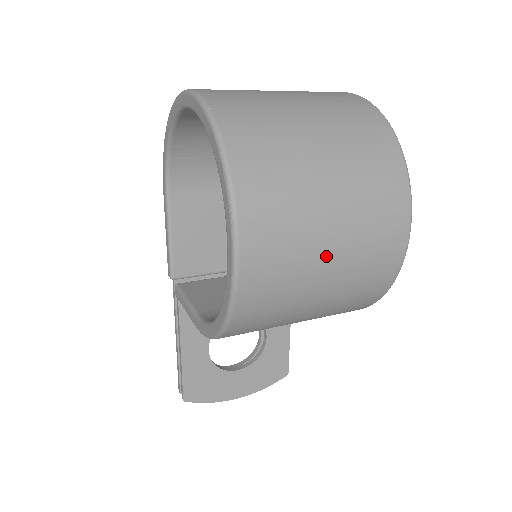
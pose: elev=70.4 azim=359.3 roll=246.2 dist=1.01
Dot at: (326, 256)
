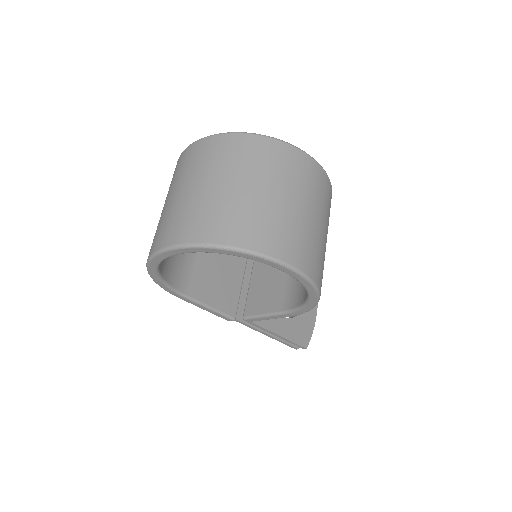
Dot at: (313, 219)
